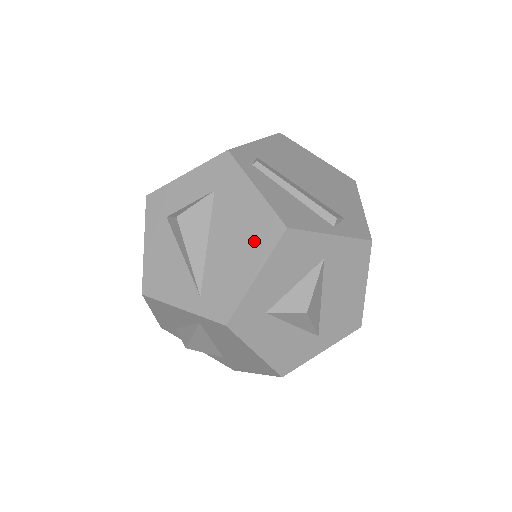
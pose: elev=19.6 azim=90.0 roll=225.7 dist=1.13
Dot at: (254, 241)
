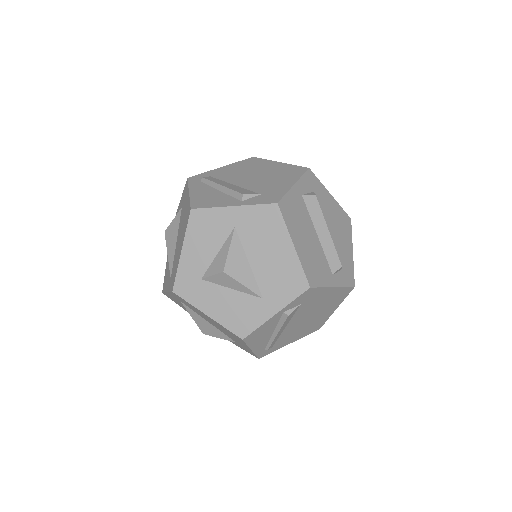
Dot at: (184, 227)
